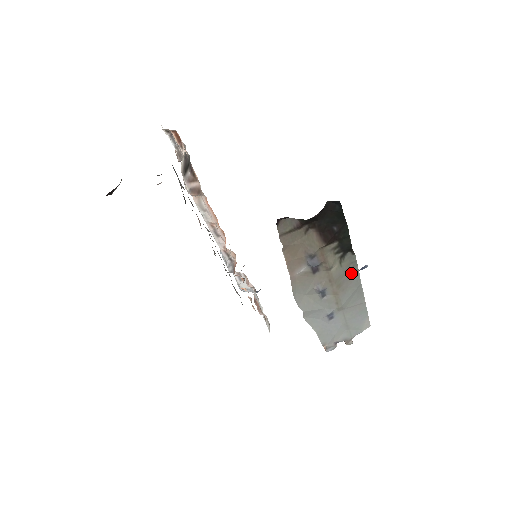
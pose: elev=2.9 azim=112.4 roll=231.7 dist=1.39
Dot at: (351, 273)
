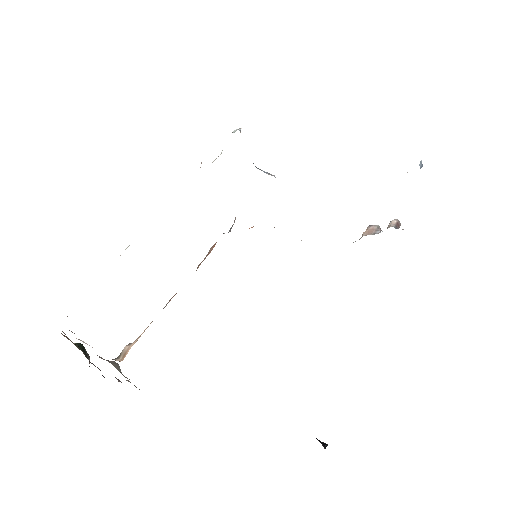
Dot at: occluded
